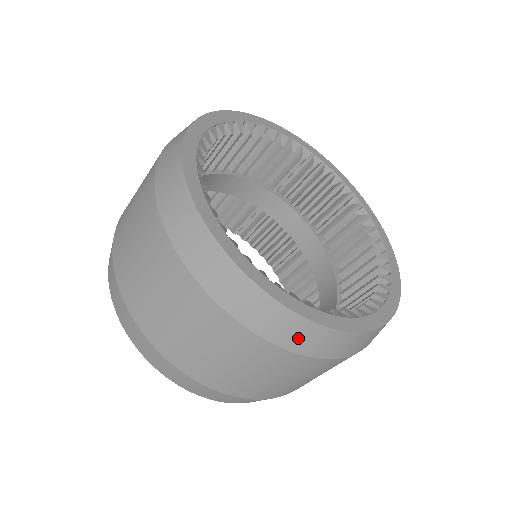
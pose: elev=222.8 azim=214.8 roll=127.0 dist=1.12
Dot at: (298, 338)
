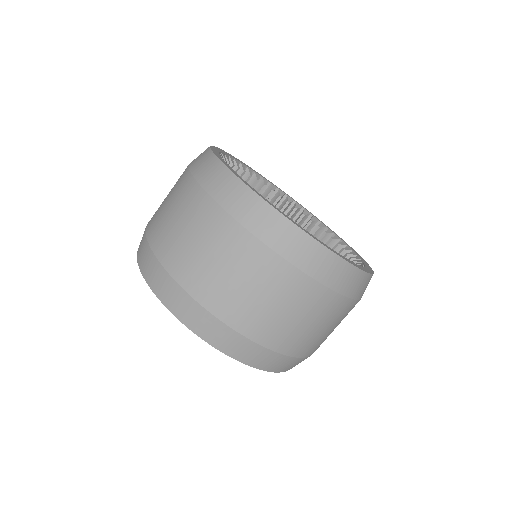
Dot at: (254, 217)
